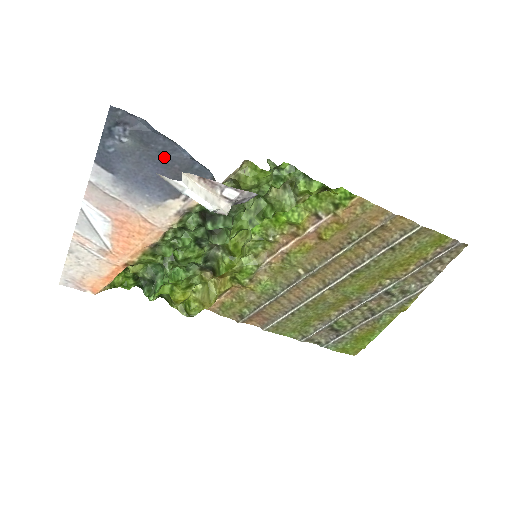
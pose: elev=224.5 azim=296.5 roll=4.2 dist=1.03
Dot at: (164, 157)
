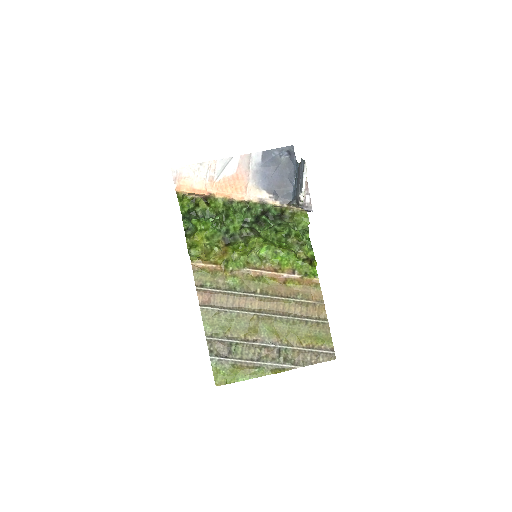
Dot at: (285, 176)
